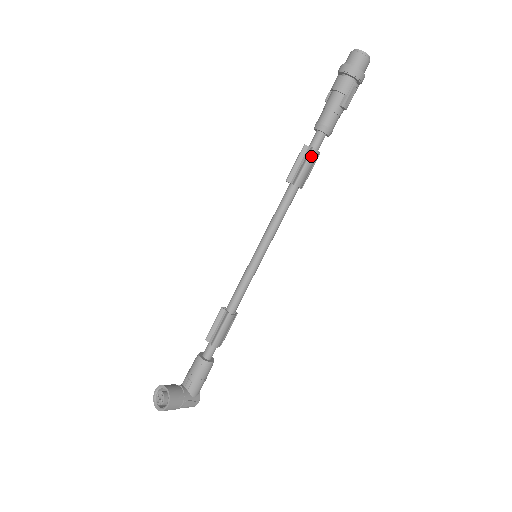
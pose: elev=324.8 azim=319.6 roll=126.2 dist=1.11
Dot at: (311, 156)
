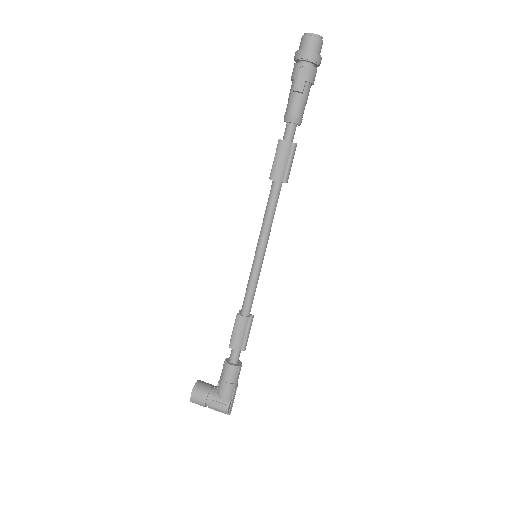
Dot at: (278, 147)
